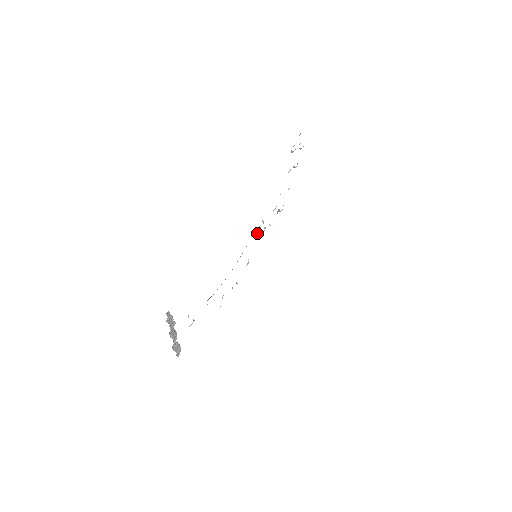
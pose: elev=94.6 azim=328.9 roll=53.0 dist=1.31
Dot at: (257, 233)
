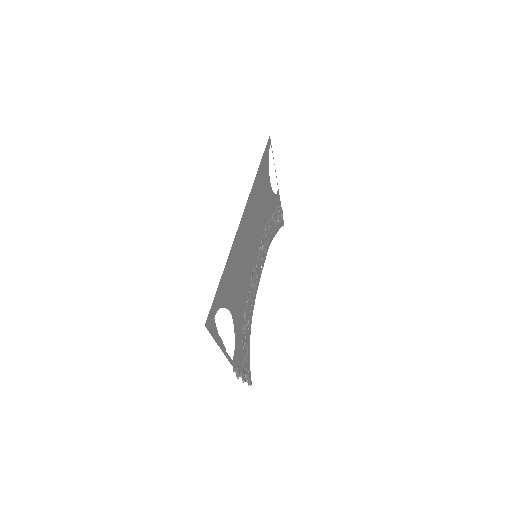
Dot at: (262, 255)
